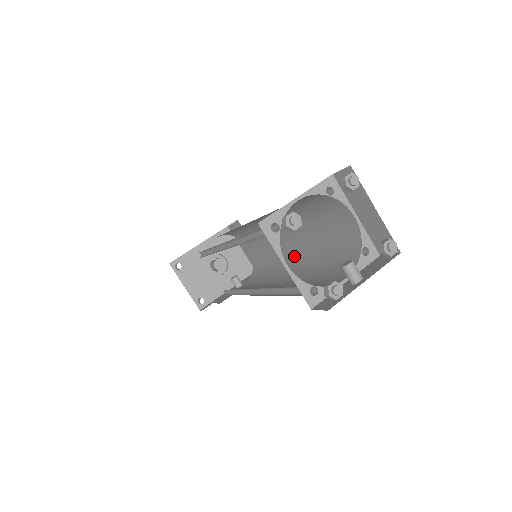
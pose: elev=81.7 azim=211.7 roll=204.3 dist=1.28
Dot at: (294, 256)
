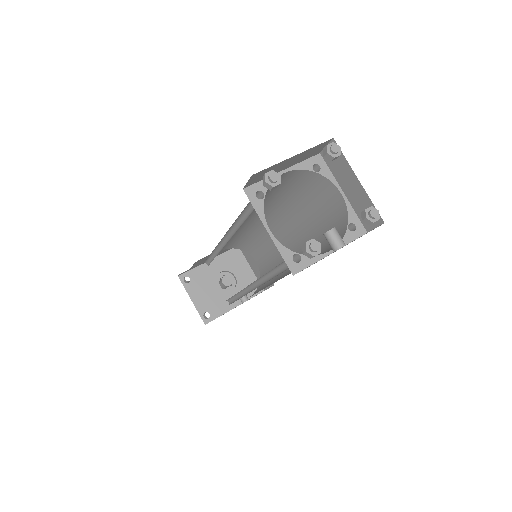
Dot at: occluded
